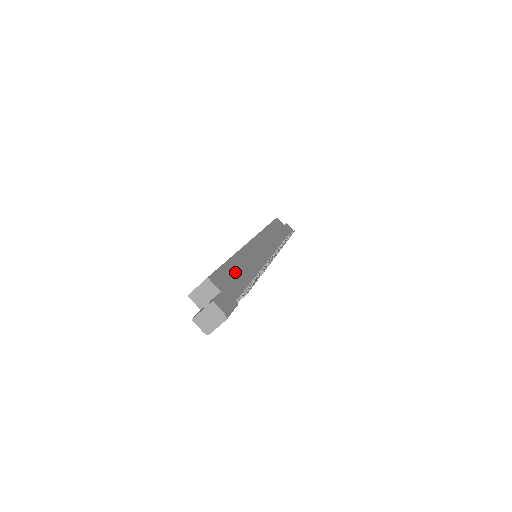
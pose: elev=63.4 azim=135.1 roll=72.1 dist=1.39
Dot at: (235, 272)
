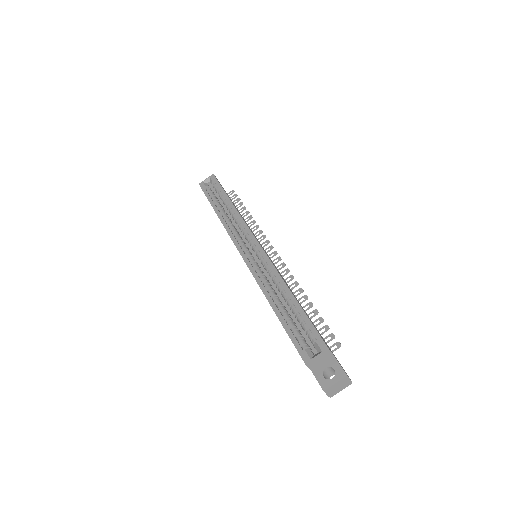
Dot at: (307, 315)
